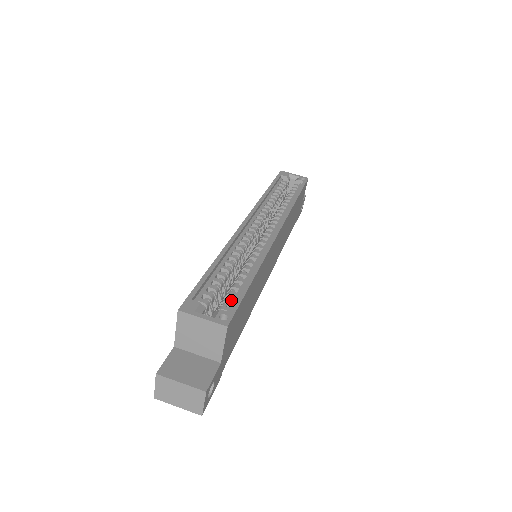
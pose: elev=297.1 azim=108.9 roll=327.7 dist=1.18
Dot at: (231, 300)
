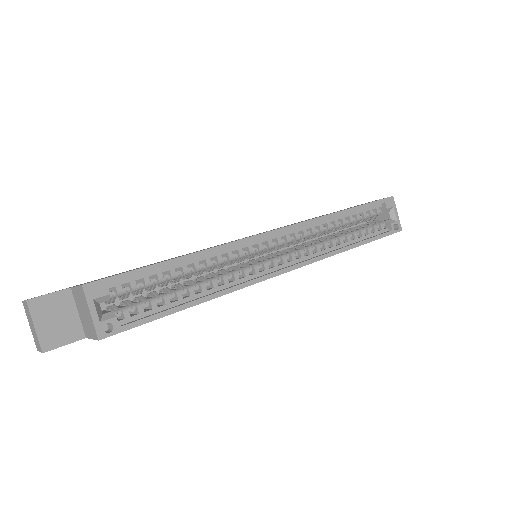
Dot at: (142, 311)
